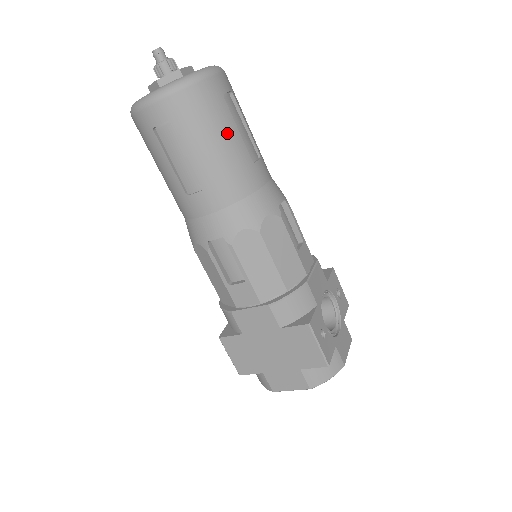
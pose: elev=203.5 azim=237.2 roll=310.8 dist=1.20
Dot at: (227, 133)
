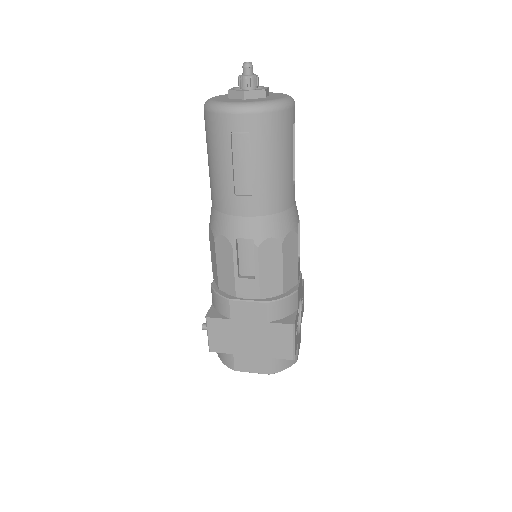
Dot at: (287, 157)
